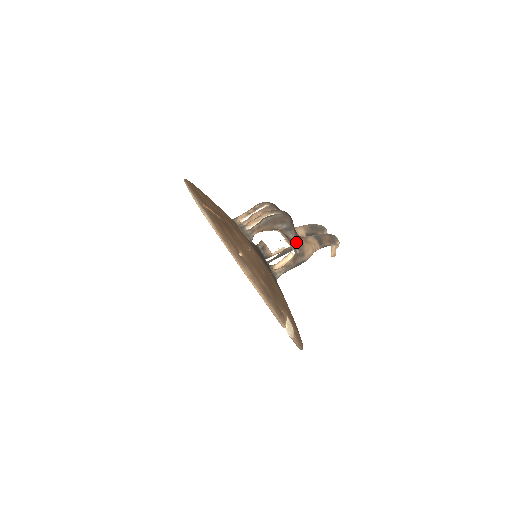
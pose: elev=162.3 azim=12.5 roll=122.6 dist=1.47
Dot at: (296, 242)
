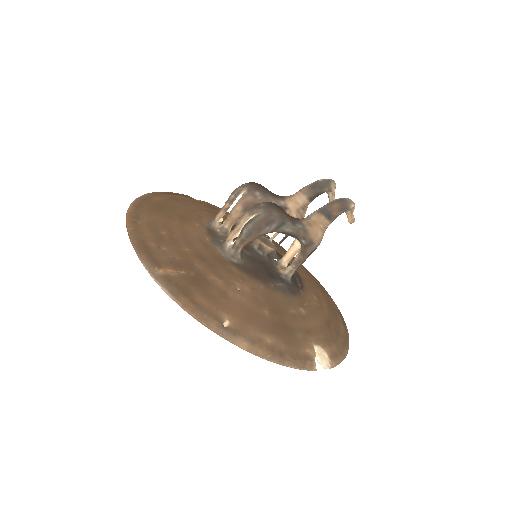
Dot at: (297, 232)
